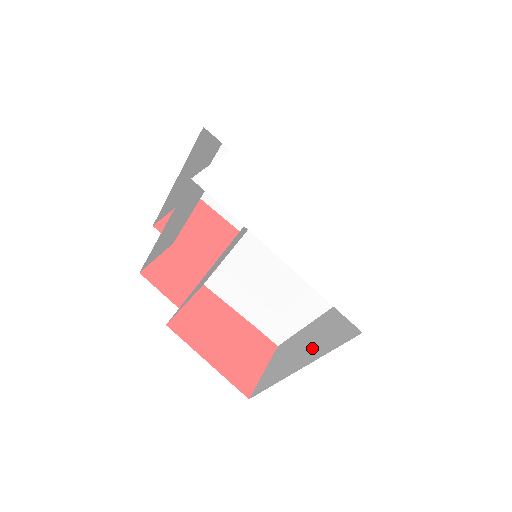
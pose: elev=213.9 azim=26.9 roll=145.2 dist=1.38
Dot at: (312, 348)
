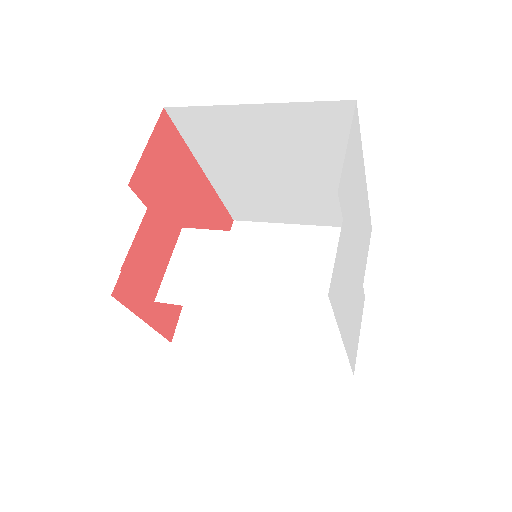
Dot at: (273, 338)
